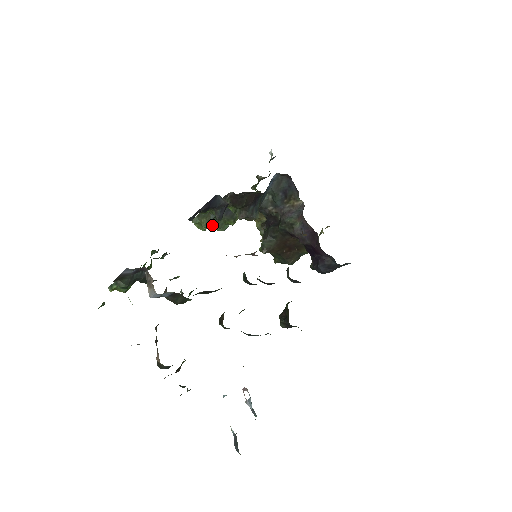
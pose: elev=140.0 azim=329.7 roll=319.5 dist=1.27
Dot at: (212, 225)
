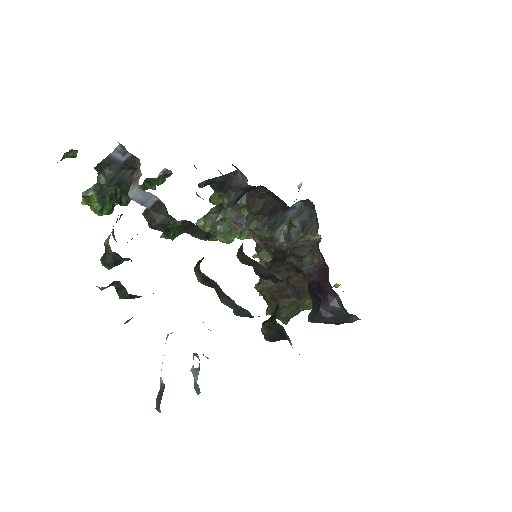
Dot at: (216, 229)
